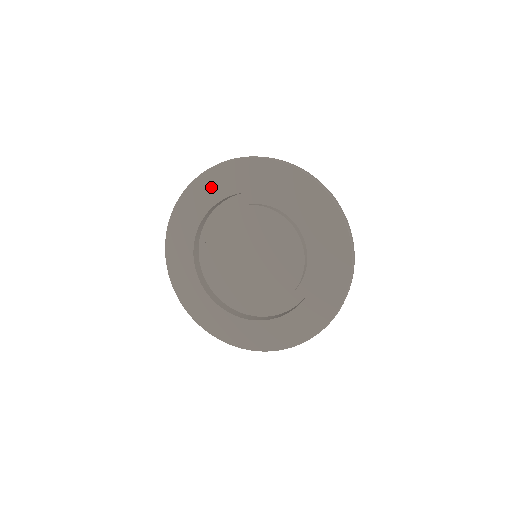
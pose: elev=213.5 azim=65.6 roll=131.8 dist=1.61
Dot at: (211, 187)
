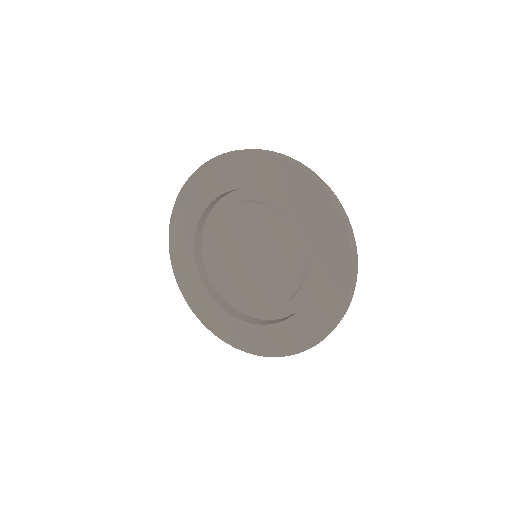
Dot at: (181, 233)
